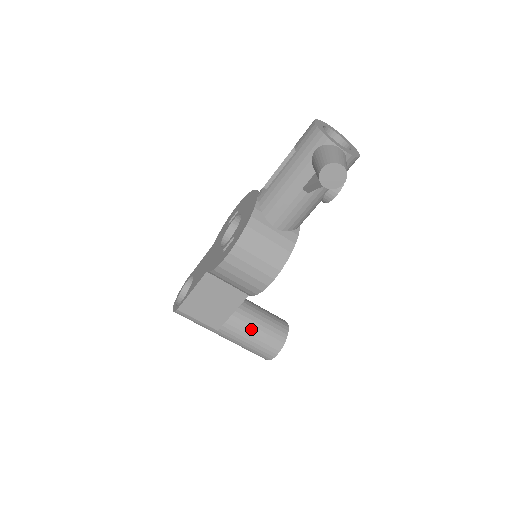
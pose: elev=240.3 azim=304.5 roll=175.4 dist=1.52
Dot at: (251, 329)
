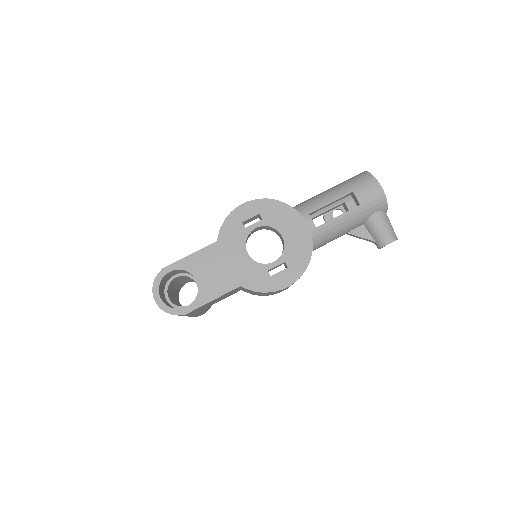
Dot at: occluded
